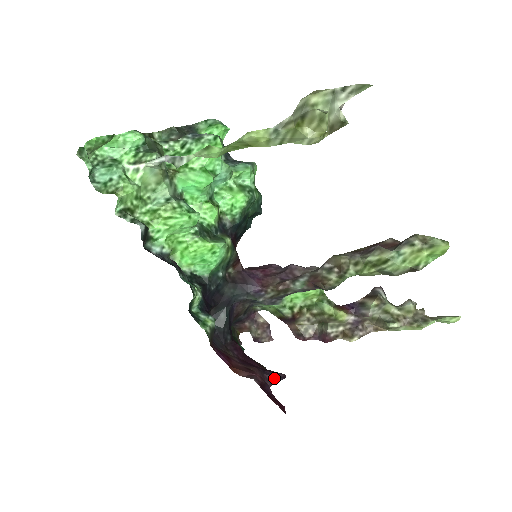
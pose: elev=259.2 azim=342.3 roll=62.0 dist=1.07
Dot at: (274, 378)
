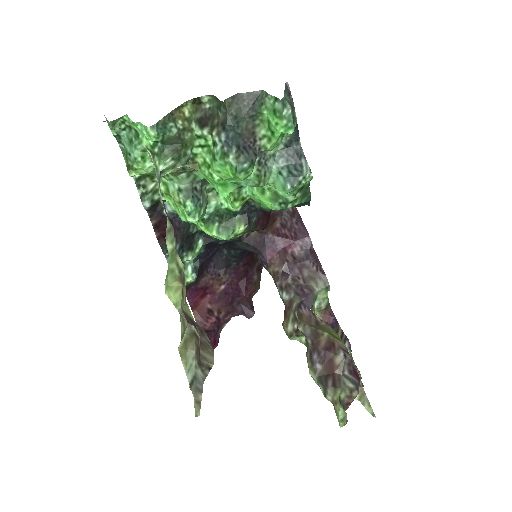
Dot at: (243, 313)
